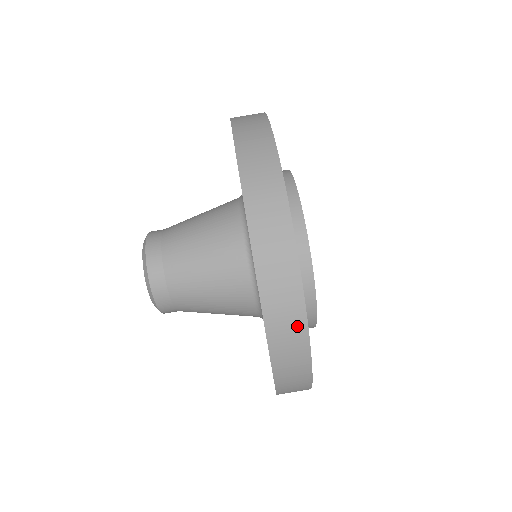
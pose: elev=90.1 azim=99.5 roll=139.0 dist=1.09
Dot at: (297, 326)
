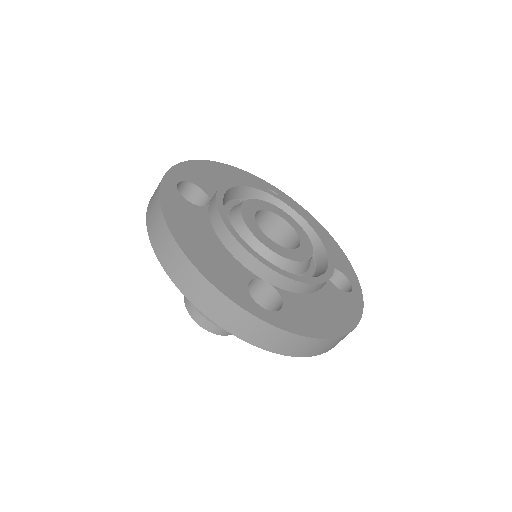
Dot at: (206, 289)
